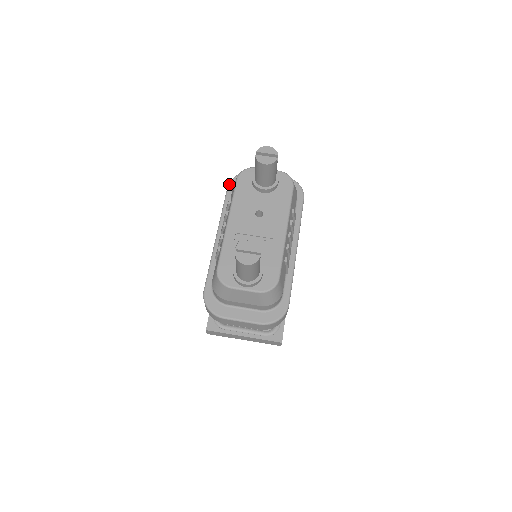
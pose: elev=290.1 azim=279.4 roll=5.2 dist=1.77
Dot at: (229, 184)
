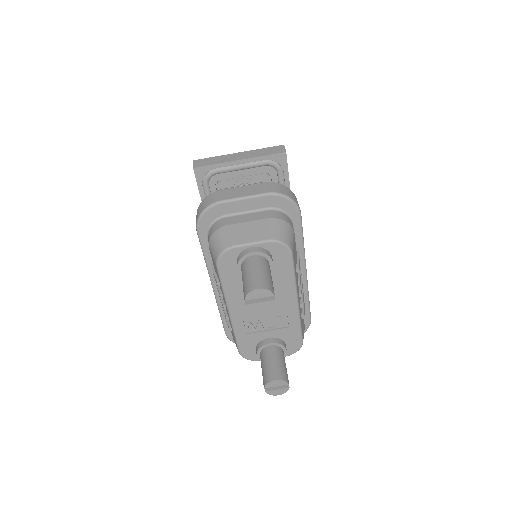
Dot at: (197, 230)
